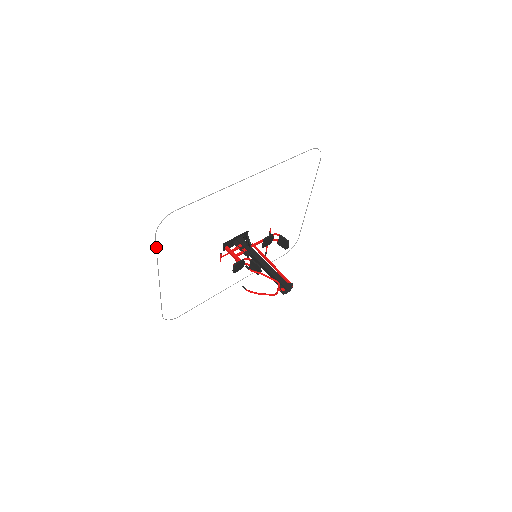
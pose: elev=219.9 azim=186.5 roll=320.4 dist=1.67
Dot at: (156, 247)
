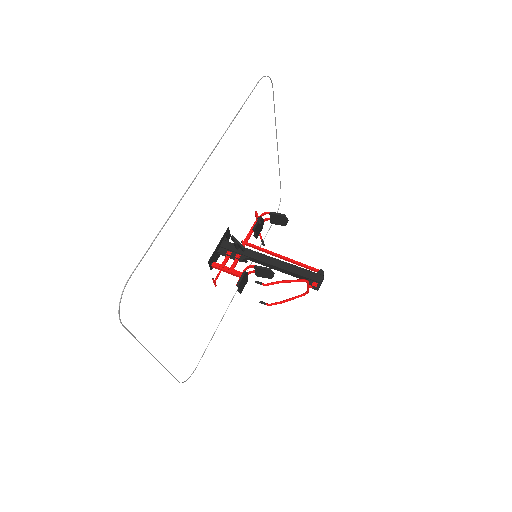
Dot at: (130, 333)
